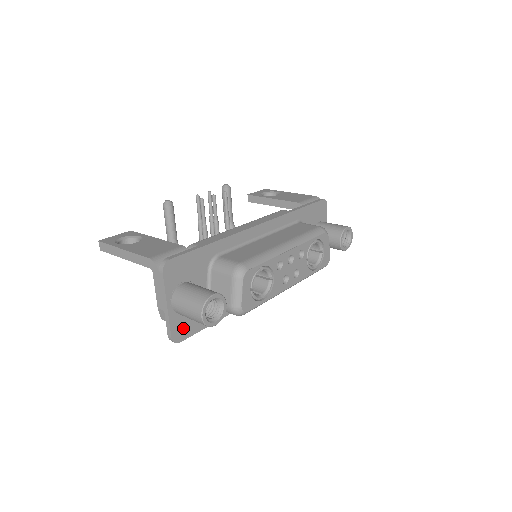
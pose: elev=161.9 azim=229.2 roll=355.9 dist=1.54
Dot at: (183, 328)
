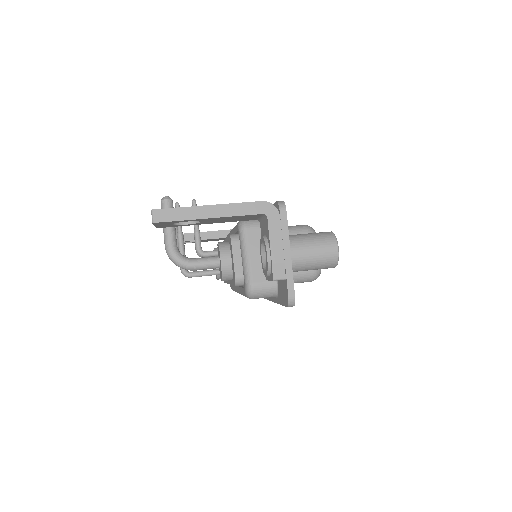
Dot at: occluded
